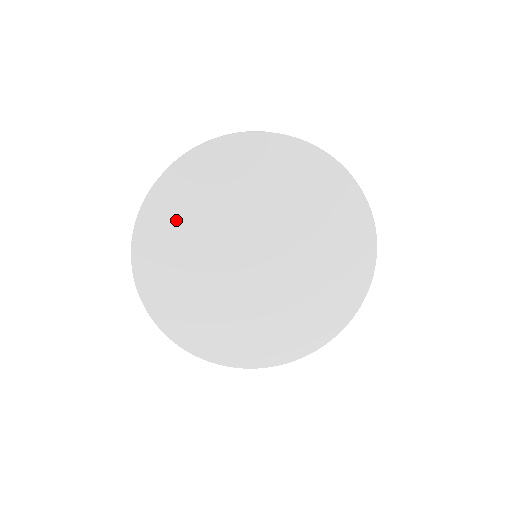
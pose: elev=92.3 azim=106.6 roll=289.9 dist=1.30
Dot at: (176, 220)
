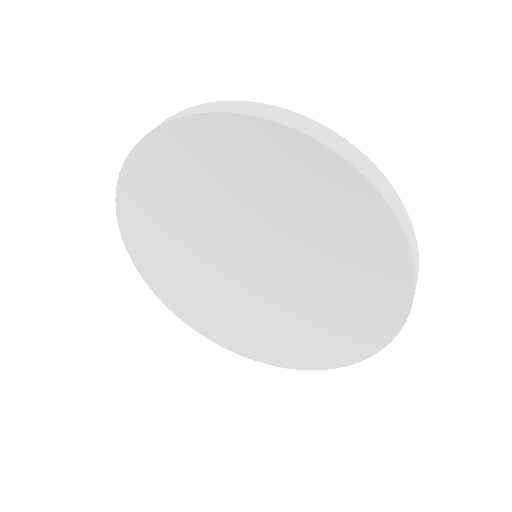
Dot at: (159, 255)
